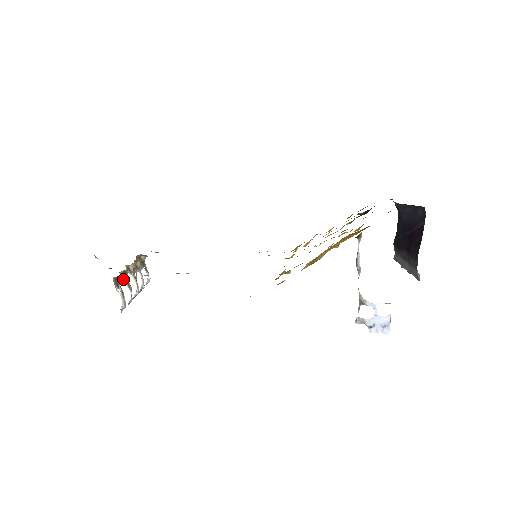
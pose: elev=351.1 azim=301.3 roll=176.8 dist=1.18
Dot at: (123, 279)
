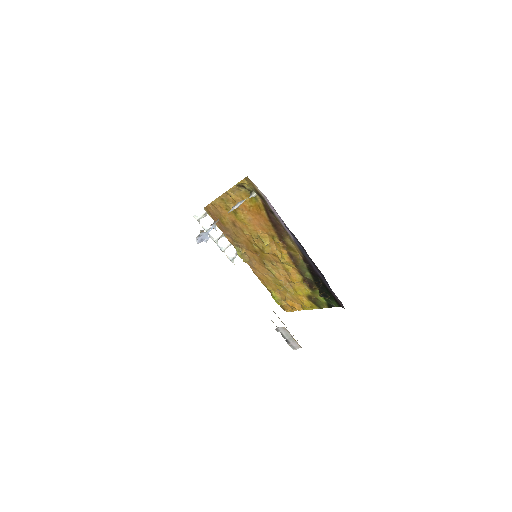
Dot at: occluded
